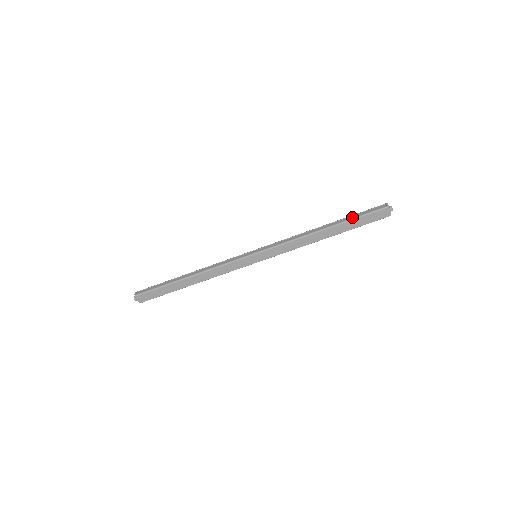
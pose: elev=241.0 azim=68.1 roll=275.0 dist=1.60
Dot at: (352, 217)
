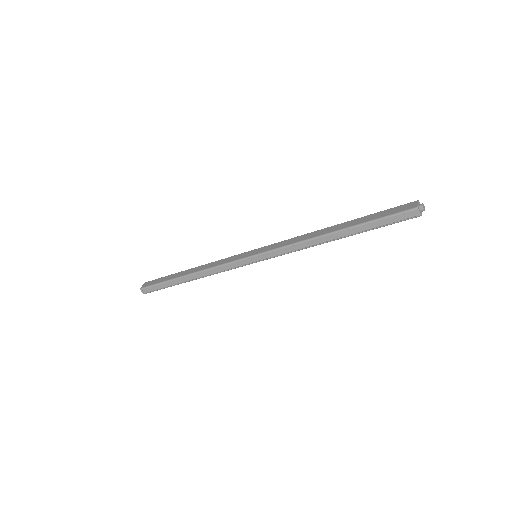
Dot at: (370, 226)
